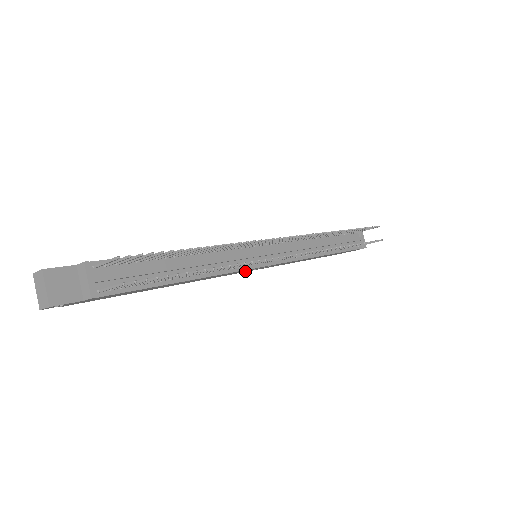
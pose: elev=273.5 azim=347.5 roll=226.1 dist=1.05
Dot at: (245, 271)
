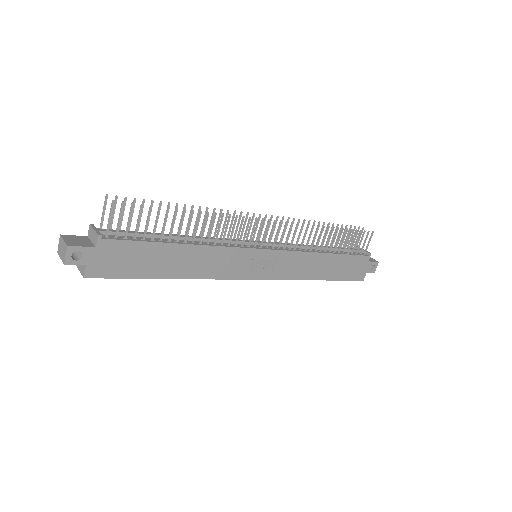
Dot at: (255, 272)
